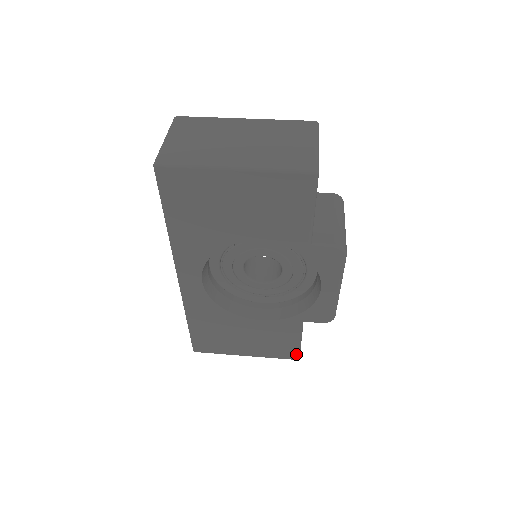
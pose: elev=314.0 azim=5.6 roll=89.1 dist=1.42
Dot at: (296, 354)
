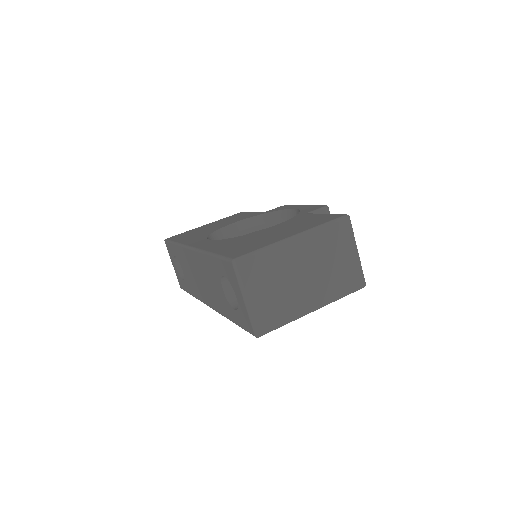
Dot at: occluded
